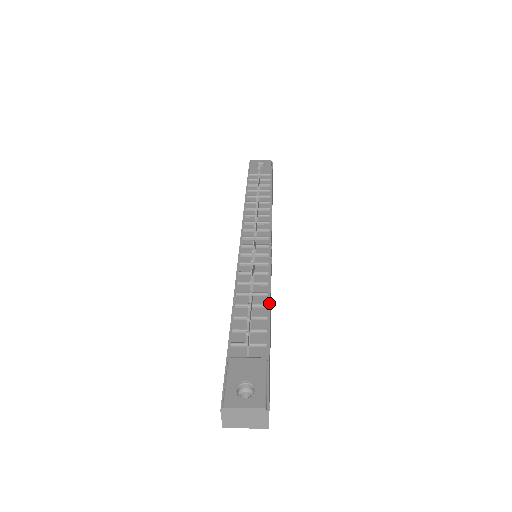
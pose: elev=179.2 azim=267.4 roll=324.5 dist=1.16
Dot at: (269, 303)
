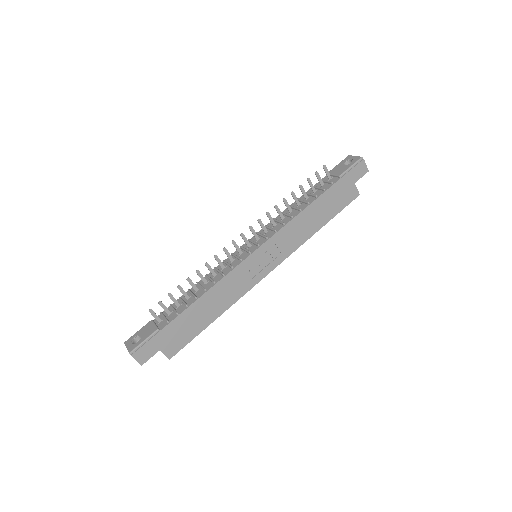
Dot at: (200, 296)
